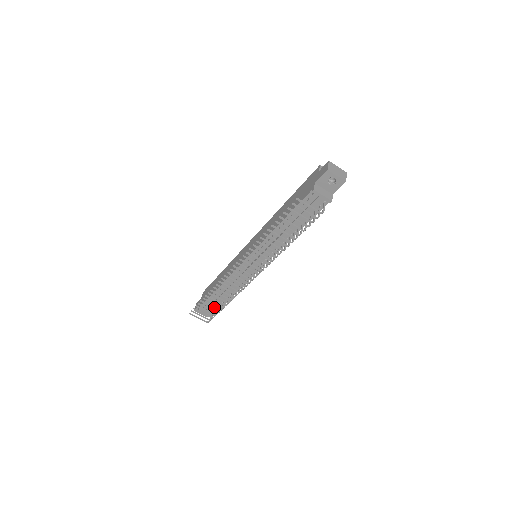
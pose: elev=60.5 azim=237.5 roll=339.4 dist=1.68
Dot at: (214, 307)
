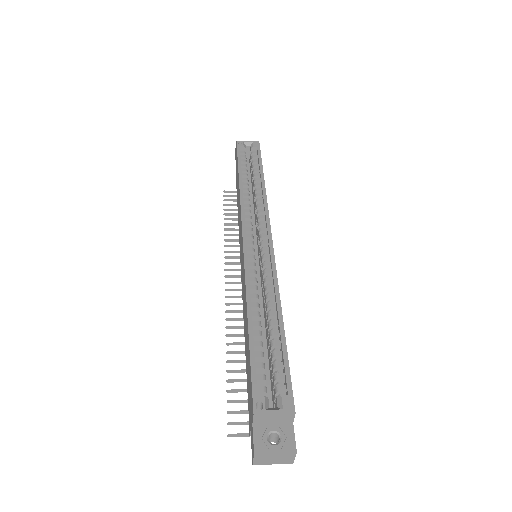
Dot at: occluded
